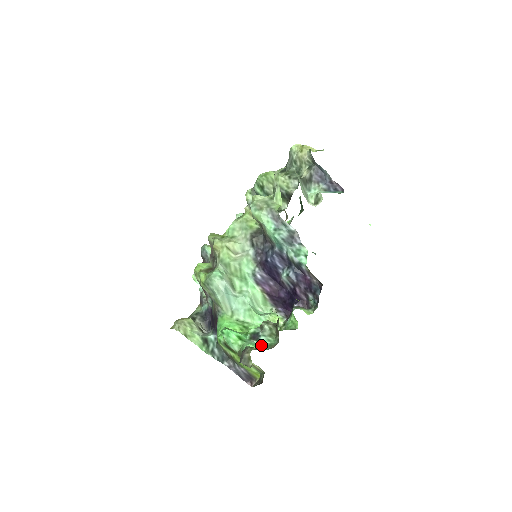
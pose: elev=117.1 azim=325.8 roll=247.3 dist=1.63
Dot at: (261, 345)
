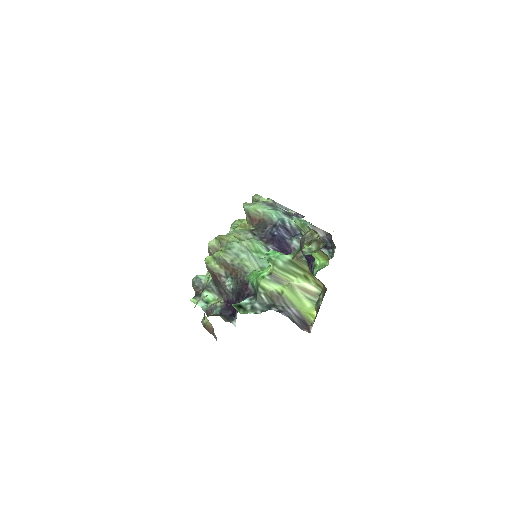
Dot at: occluded
